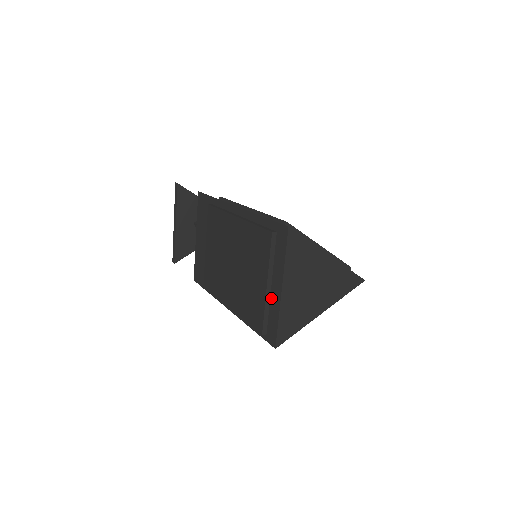
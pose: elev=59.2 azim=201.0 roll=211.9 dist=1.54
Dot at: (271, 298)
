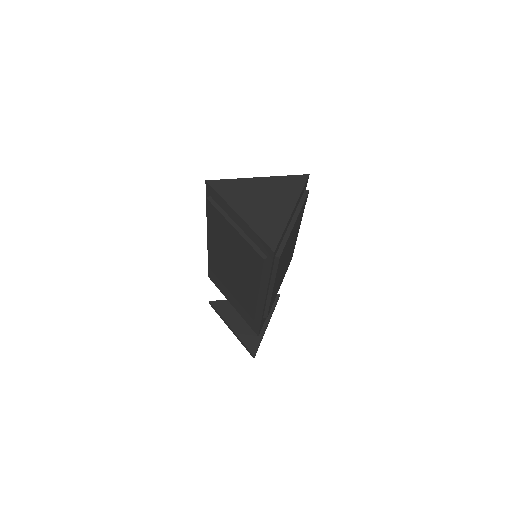
Dot at: (245, 232)
